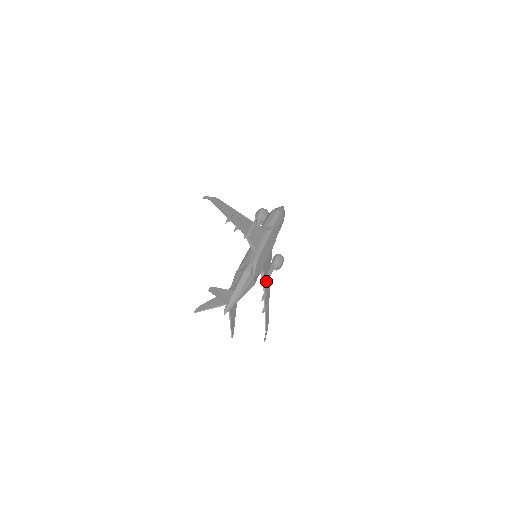
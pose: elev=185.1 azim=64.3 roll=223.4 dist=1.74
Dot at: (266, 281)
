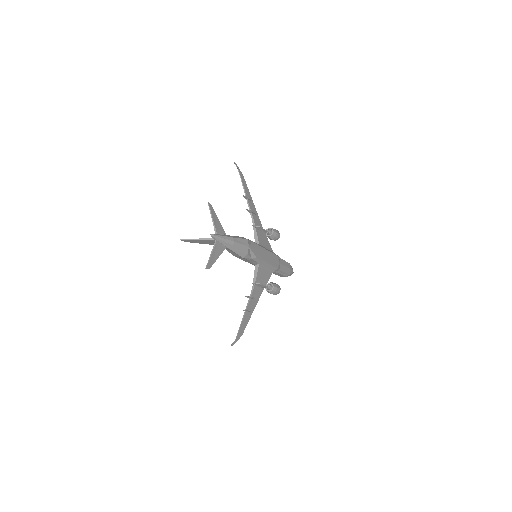
Dot at: (257, 284)
